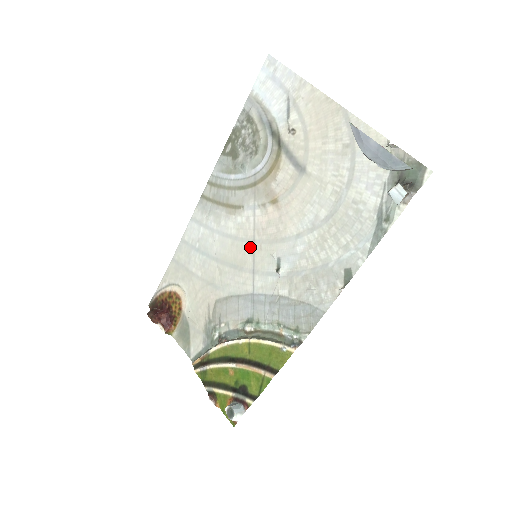
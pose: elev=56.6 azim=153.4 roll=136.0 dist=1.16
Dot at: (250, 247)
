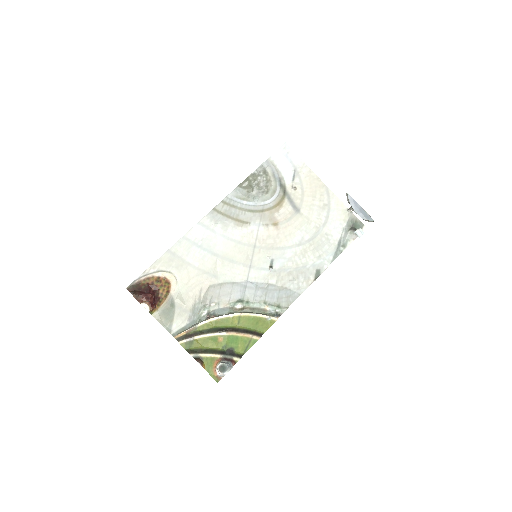
Dot at: (251, 250)
